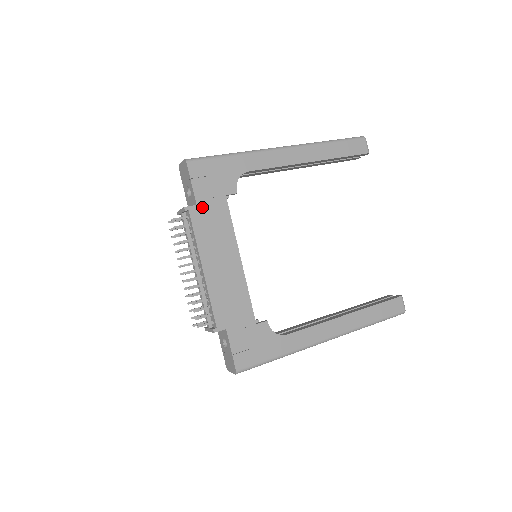
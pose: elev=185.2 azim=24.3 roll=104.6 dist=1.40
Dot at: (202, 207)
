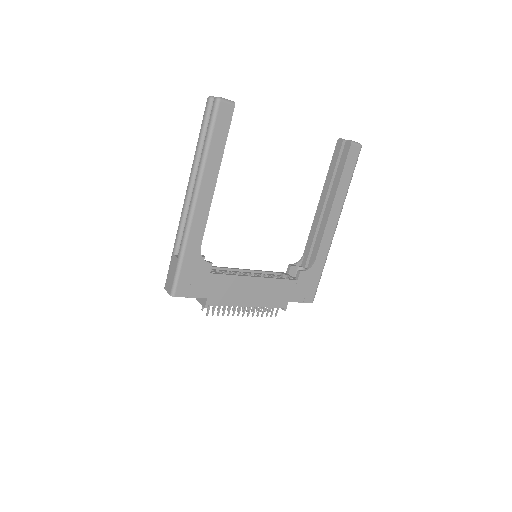
Dot at: (210, 295)
